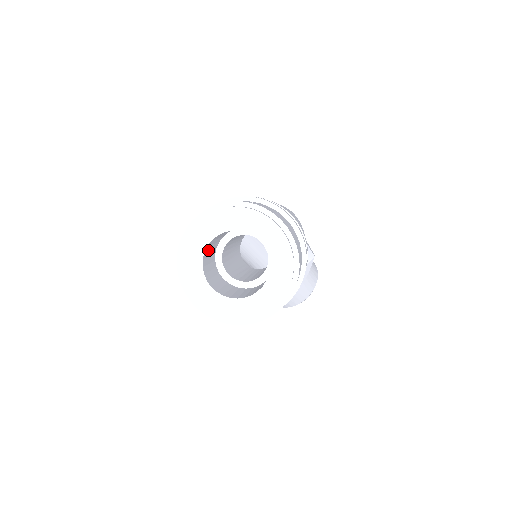
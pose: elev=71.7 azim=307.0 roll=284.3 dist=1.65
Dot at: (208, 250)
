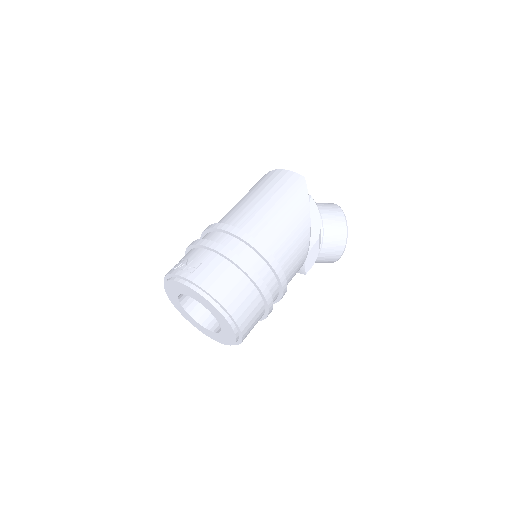
Dot at: occluded
